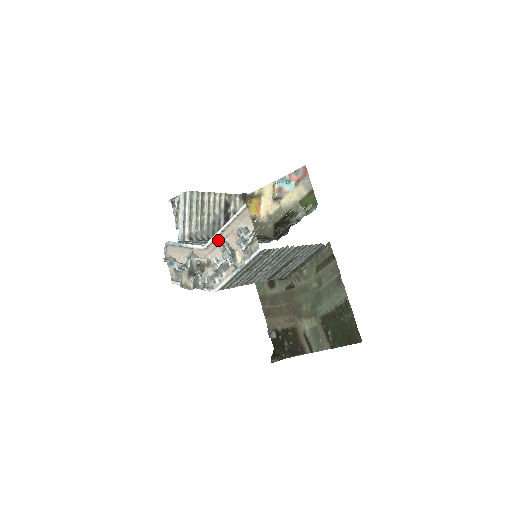
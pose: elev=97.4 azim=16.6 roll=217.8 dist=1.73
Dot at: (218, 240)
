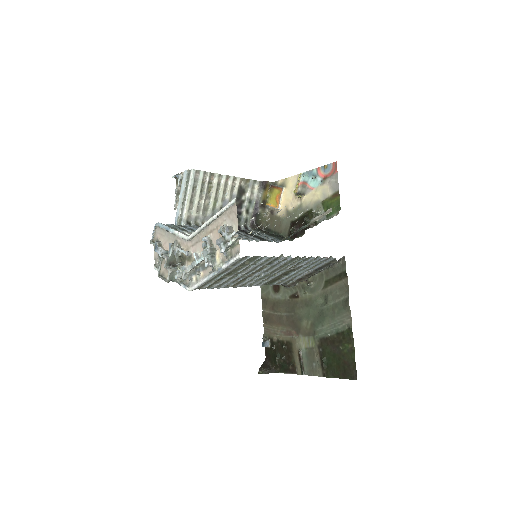
Dot at: (202, 233)
